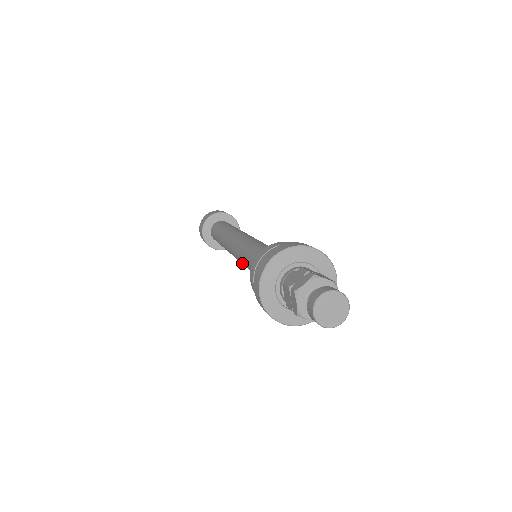
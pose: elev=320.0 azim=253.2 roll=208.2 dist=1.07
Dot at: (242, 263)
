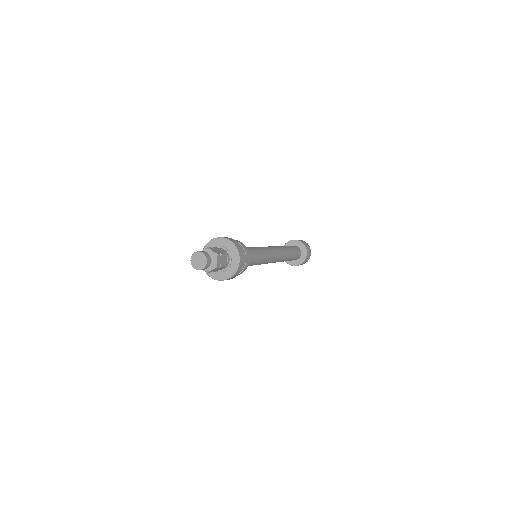
Dot at: occluded
